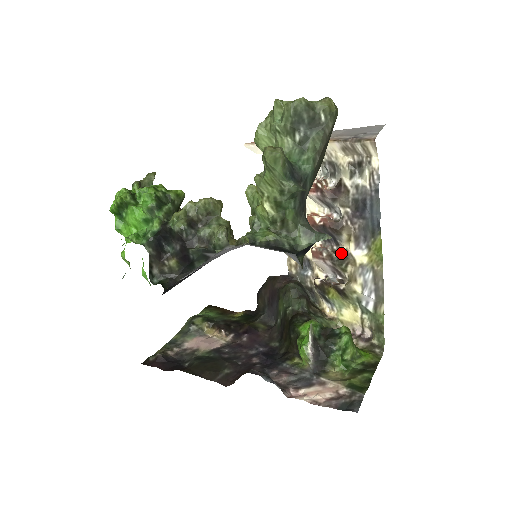
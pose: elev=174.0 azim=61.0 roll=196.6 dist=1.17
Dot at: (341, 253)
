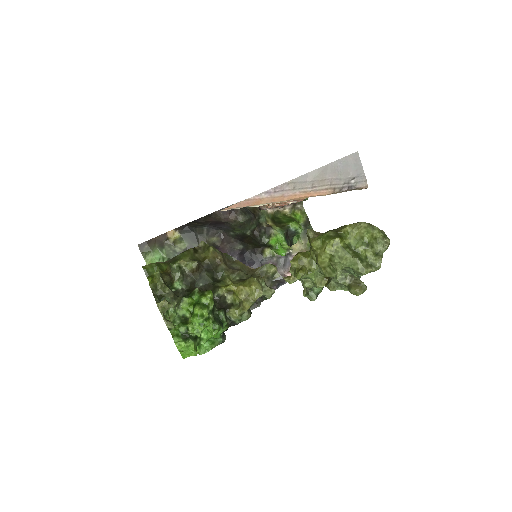
Dot at: occluded
